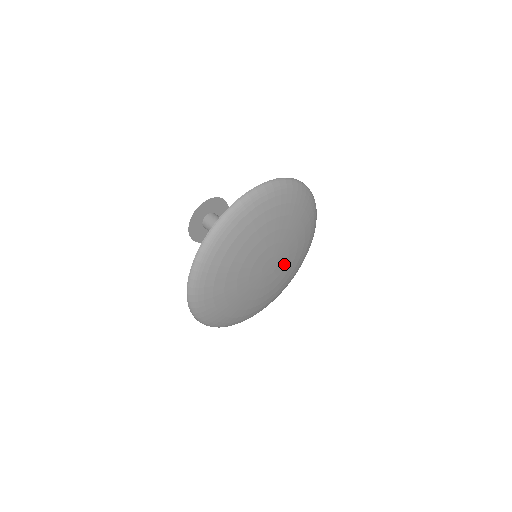
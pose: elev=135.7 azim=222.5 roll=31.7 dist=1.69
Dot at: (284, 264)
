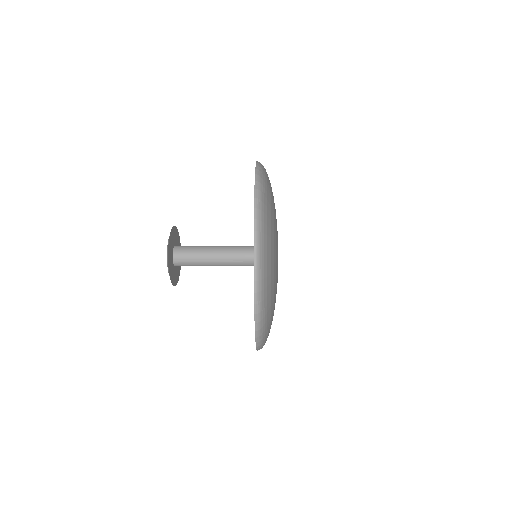
Dot at: occluded
